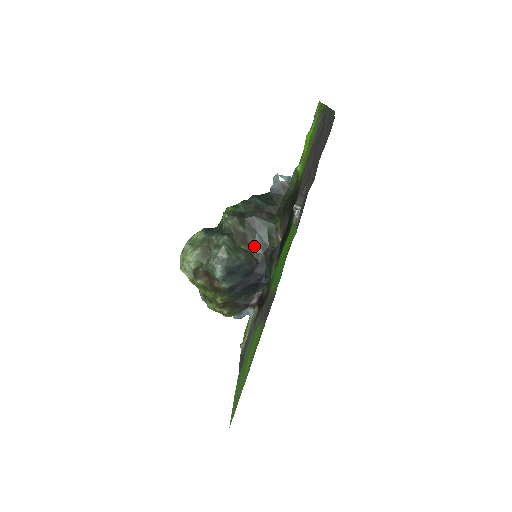
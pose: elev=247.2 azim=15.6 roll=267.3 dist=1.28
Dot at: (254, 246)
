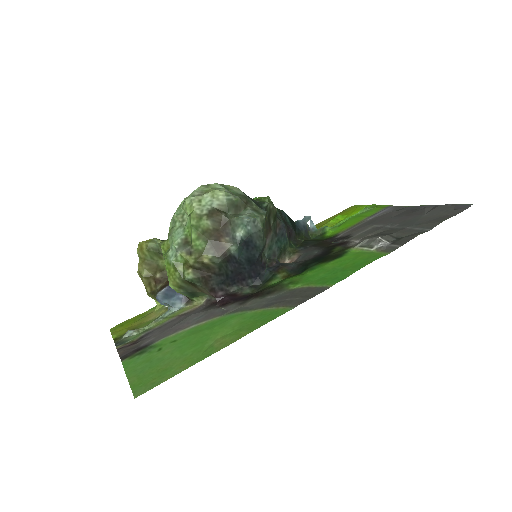
Dot at: (267, 246)
